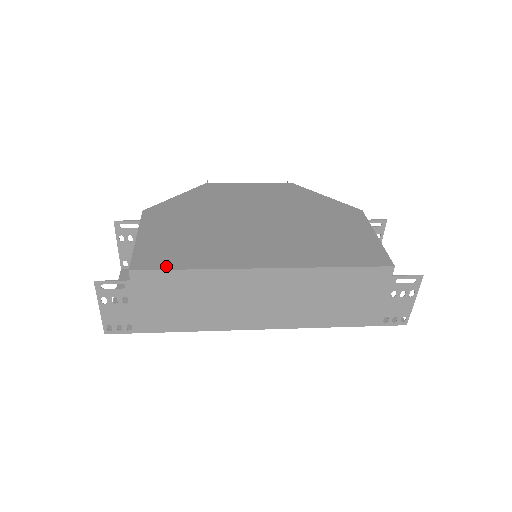
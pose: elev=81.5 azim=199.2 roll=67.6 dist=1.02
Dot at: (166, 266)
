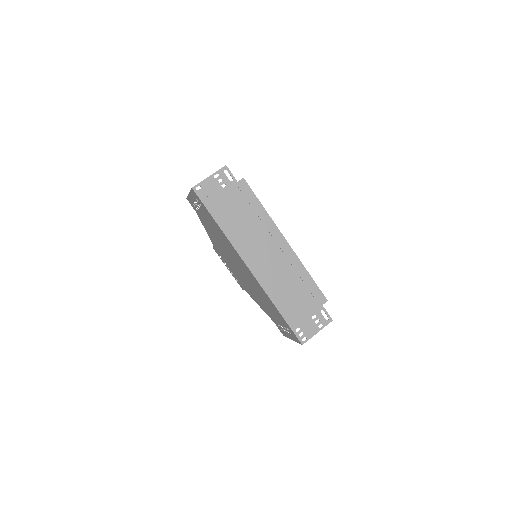
Dot at: (254, 195)
